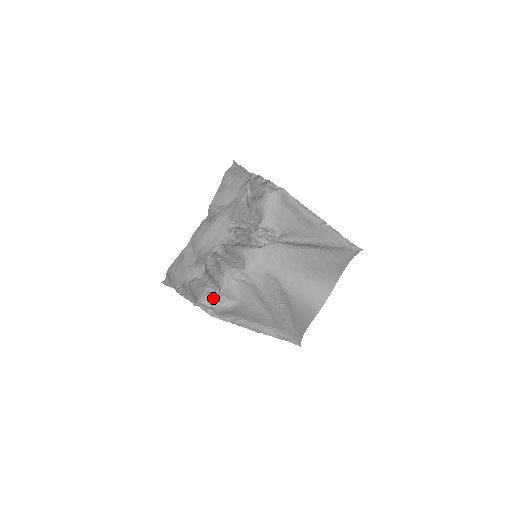
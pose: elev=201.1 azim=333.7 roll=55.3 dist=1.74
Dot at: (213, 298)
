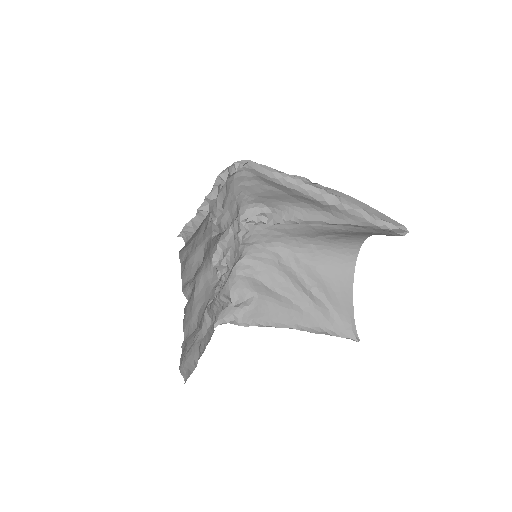
Dot at: (227, 308)
